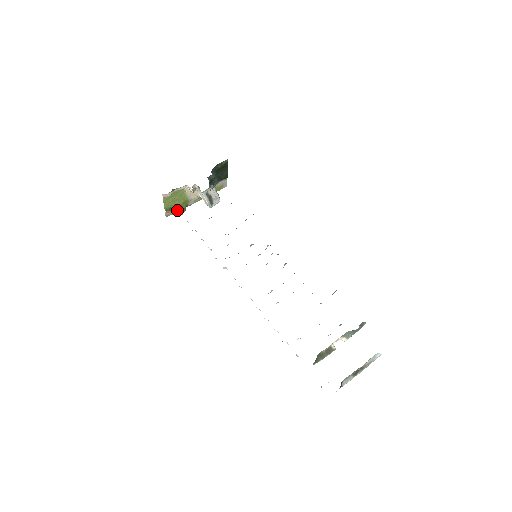
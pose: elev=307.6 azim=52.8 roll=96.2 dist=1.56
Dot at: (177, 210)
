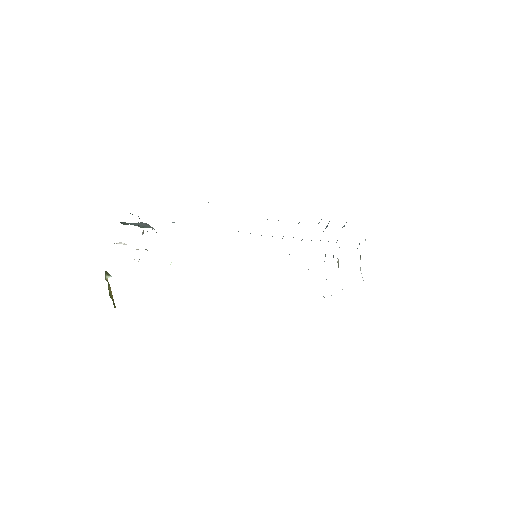
Dot at: (109, 287)
